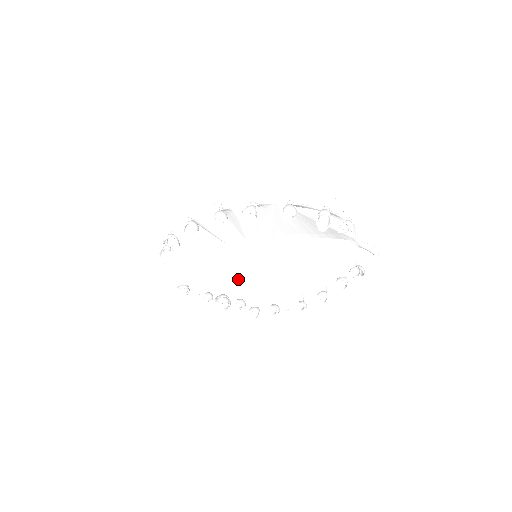
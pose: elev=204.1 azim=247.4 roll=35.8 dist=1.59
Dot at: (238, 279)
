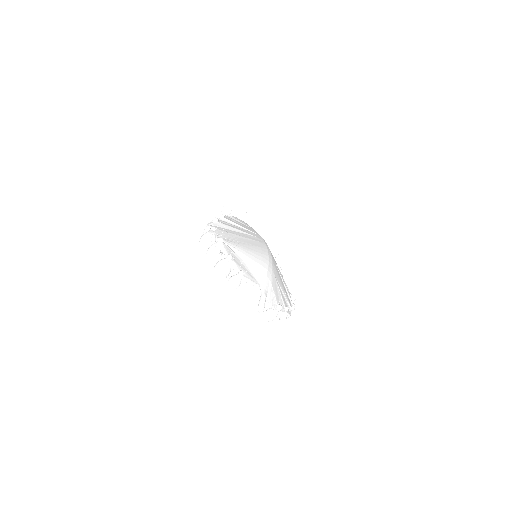
Dot at: occluded
